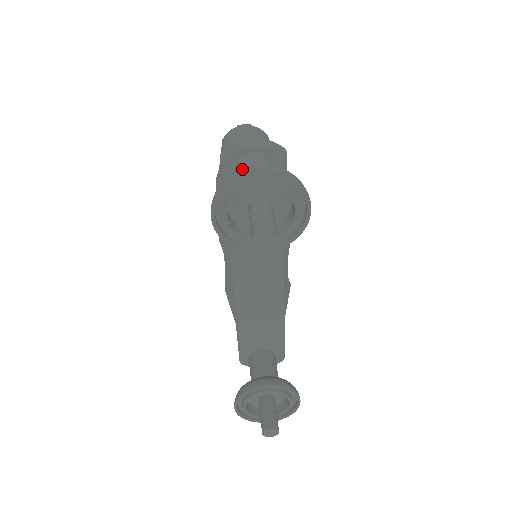
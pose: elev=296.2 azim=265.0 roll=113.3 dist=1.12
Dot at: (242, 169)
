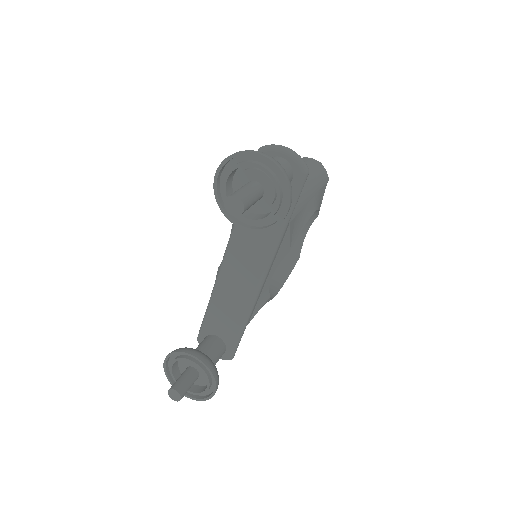
Dot at: (253, 150)
